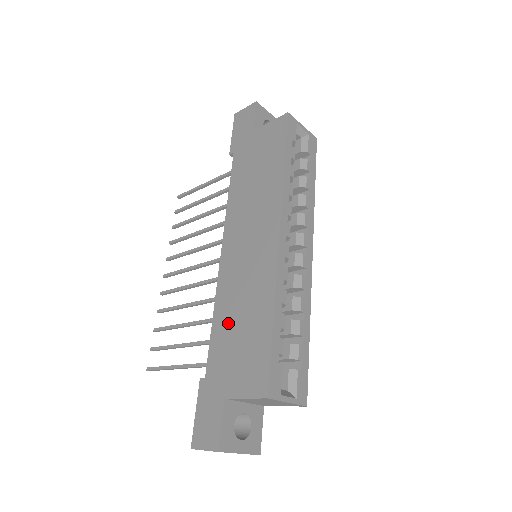
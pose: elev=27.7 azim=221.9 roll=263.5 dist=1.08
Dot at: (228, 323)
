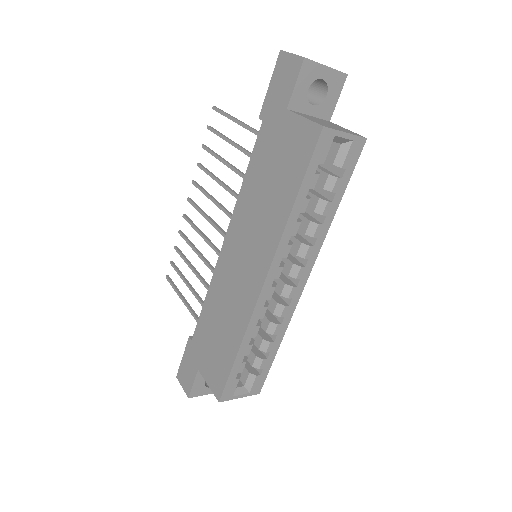
Dot at: (212, 317)
